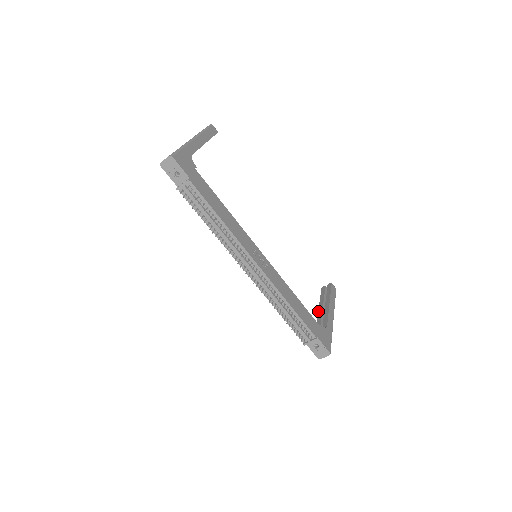
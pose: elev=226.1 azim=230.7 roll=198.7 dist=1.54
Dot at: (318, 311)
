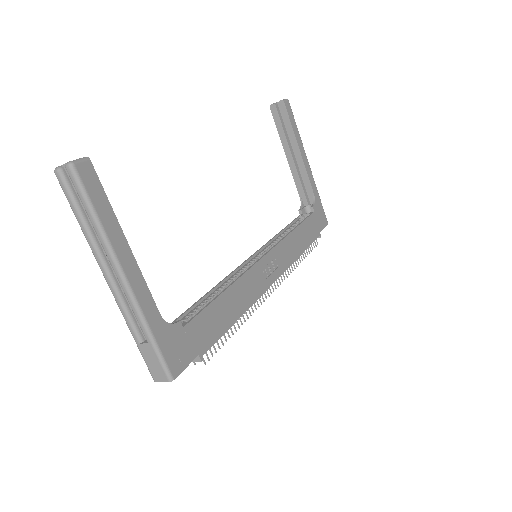
Dot at: (288, 161)
